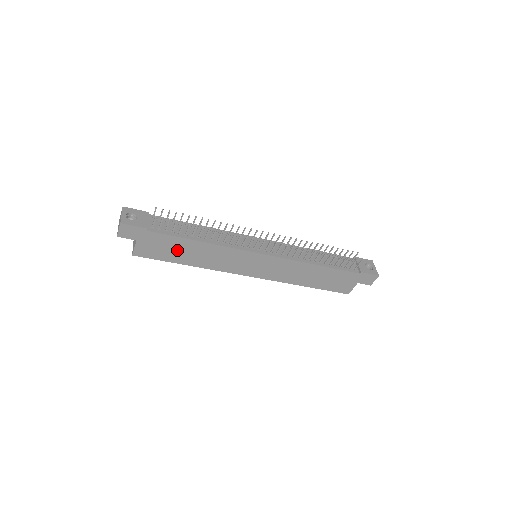
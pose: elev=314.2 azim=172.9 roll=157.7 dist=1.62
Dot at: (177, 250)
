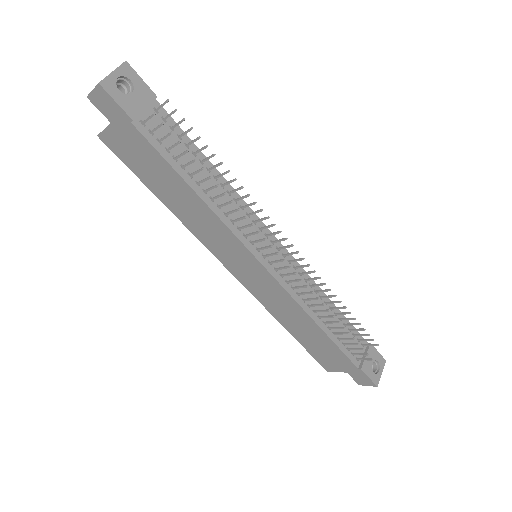
Dot at: (159, 176)
